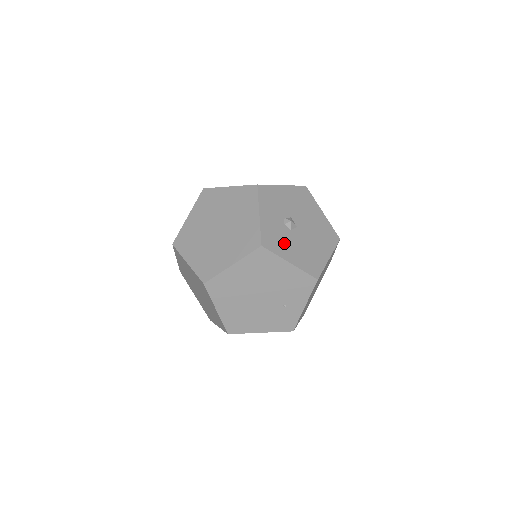
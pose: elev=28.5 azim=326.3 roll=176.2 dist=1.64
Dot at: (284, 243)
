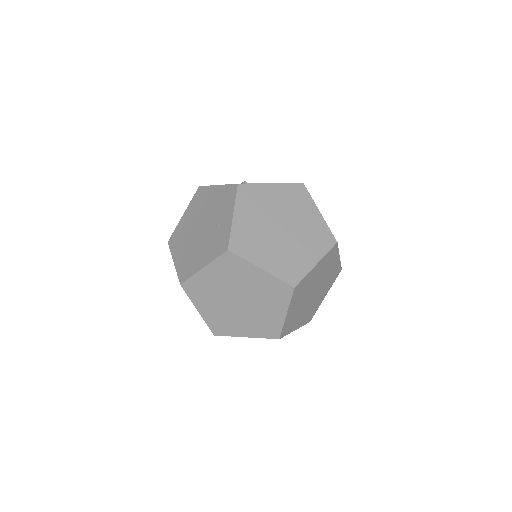
Dot at: occluded
